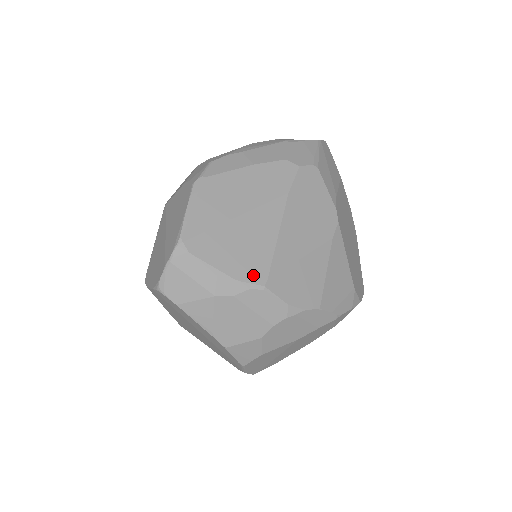
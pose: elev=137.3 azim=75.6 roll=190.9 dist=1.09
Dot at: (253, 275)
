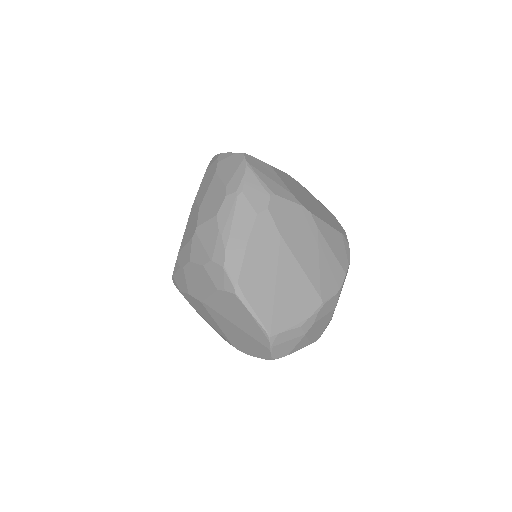
Dot at: (313, 304)
